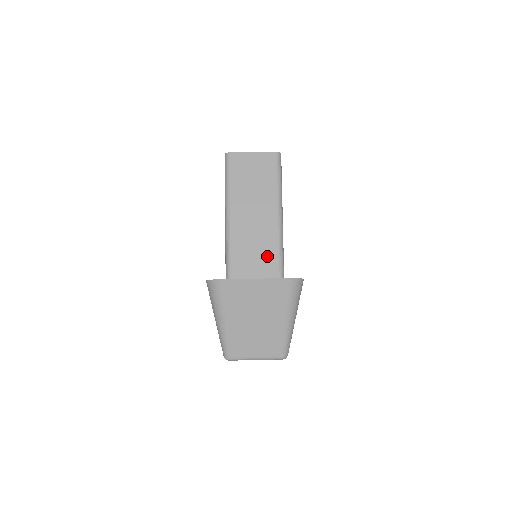
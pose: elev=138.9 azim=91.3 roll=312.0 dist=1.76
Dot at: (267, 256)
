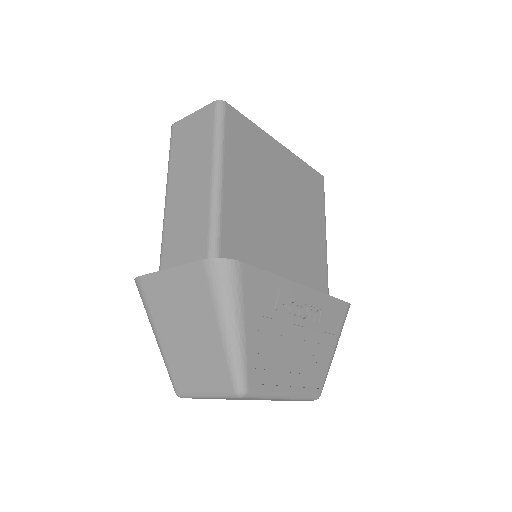
Dot at: (196, 237)
